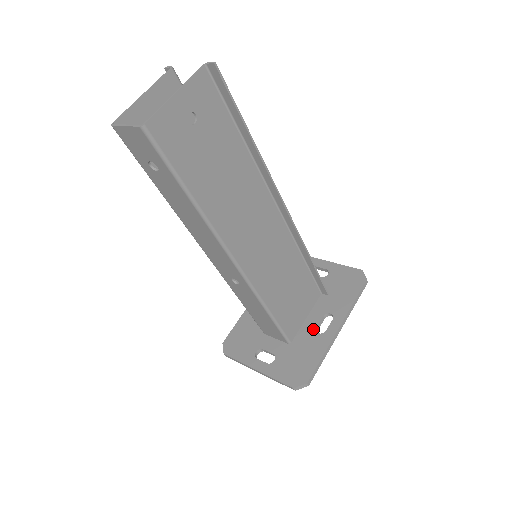
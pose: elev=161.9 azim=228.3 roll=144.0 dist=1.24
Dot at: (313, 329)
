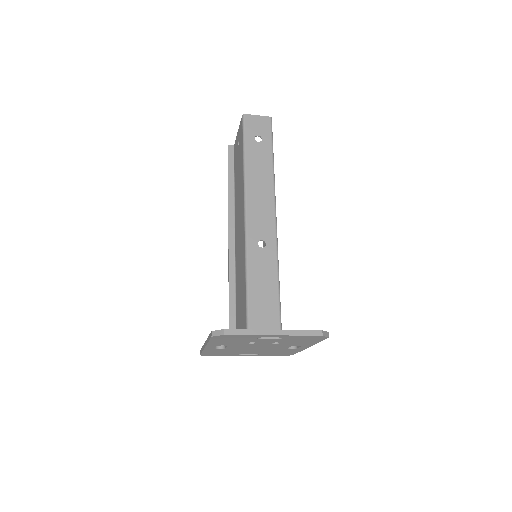
Dot at: occluded
